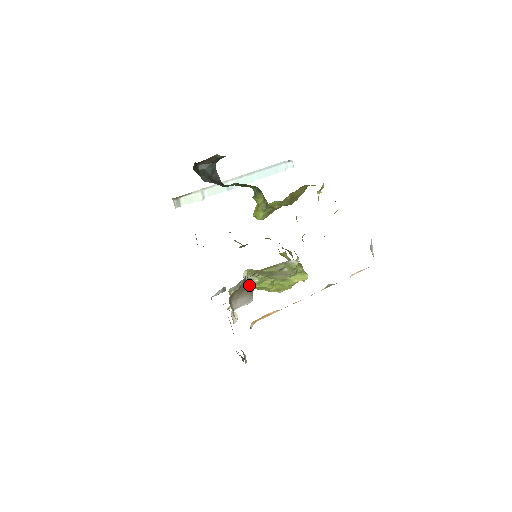
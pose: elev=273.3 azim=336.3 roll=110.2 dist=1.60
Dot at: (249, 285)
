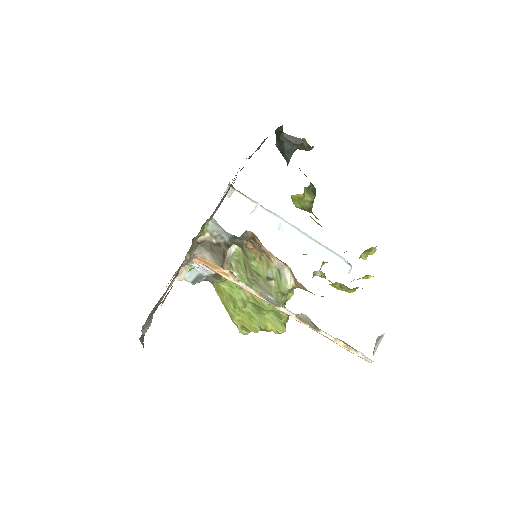
Dot at: (225, 266)
